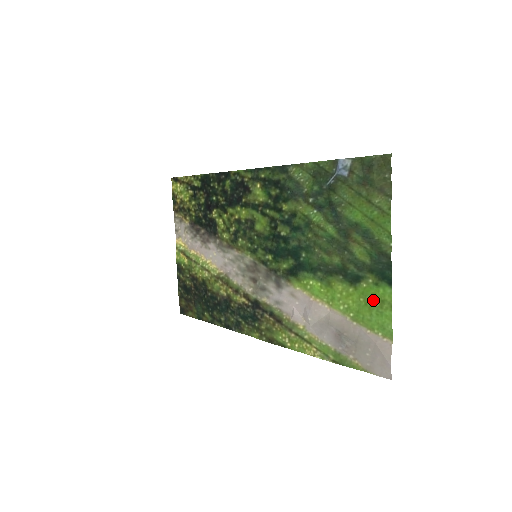
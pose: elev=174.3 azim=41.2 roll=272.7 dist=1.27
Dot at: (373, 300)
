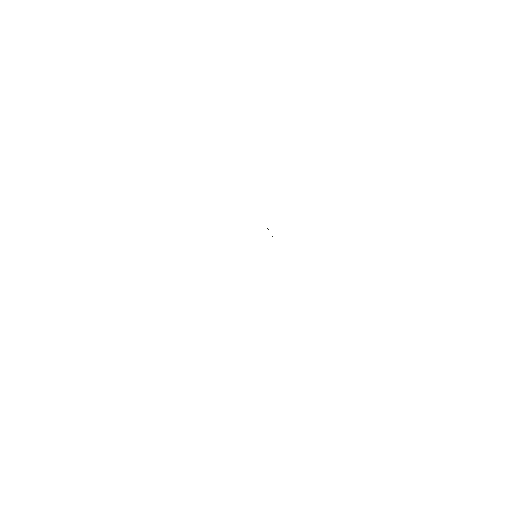
Dot at: occluded
